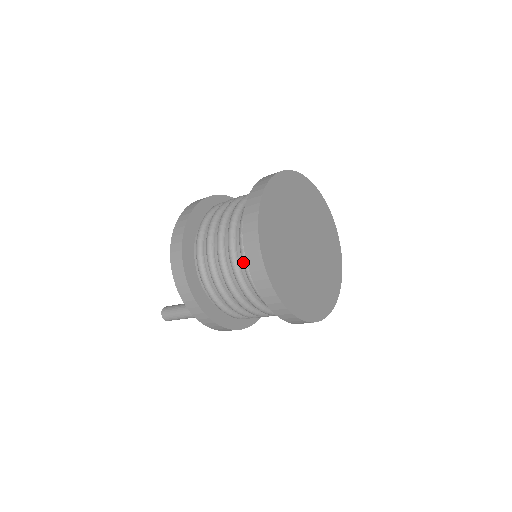
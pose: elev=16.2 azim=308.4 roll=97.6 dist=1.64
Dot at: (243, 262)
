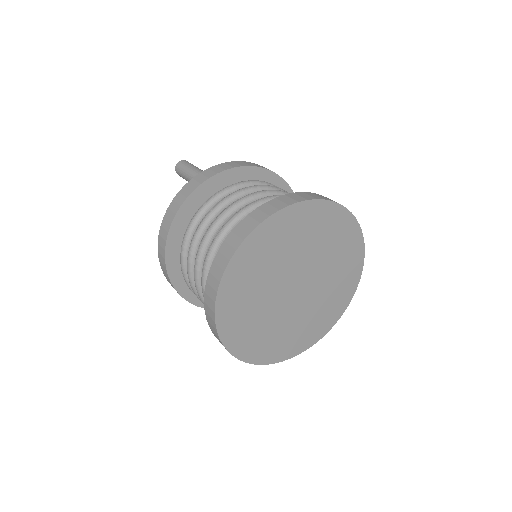
Dot at: occluded
